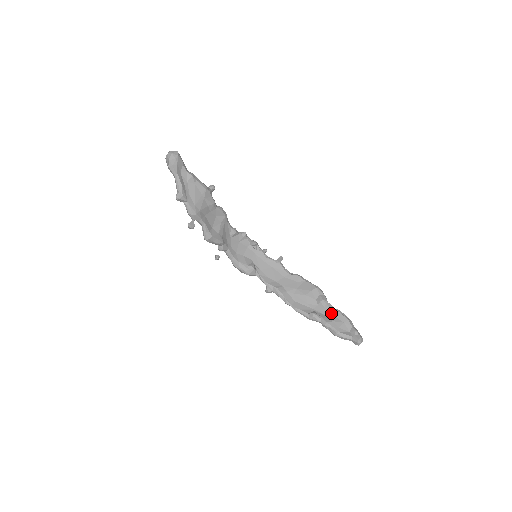
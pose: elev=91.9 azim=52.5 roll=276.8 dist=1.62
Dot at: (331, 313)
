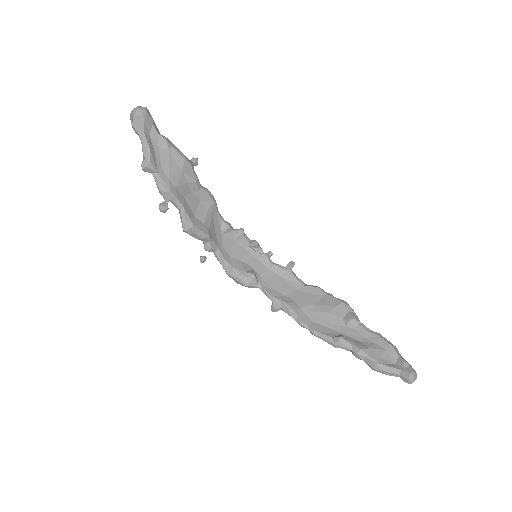
Dot at: (366, 337)
